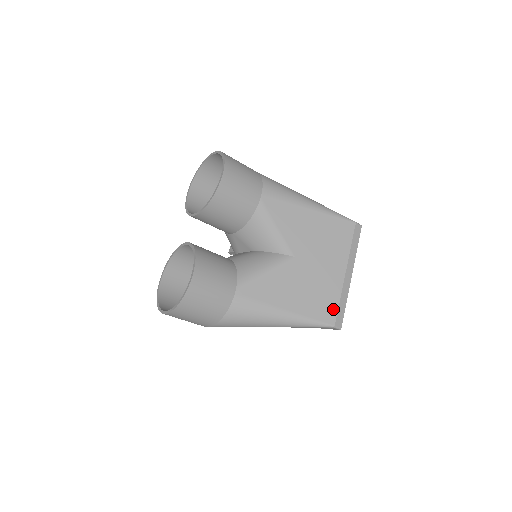
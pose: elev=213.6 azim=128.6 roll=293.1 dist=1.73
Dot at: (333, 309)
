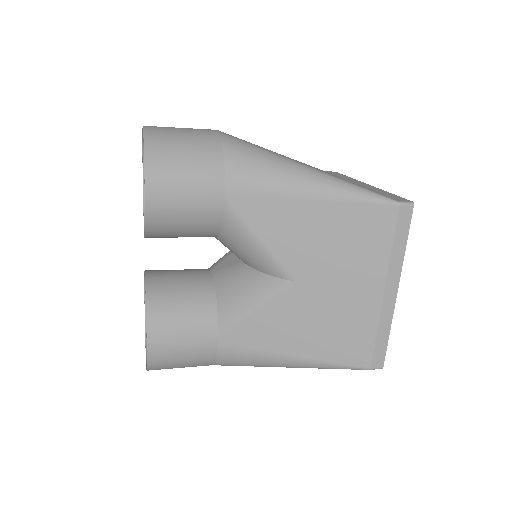
Dot at: (366, 347)
